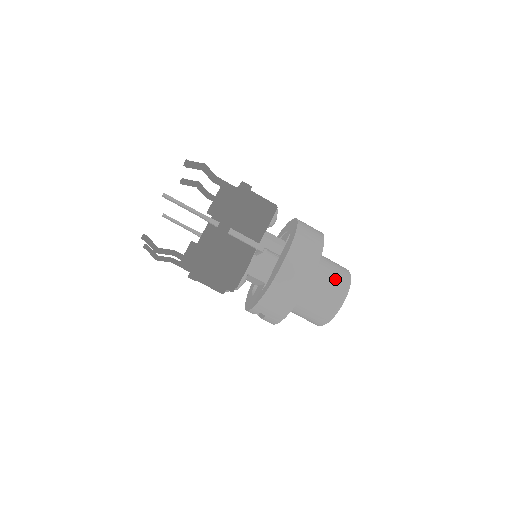
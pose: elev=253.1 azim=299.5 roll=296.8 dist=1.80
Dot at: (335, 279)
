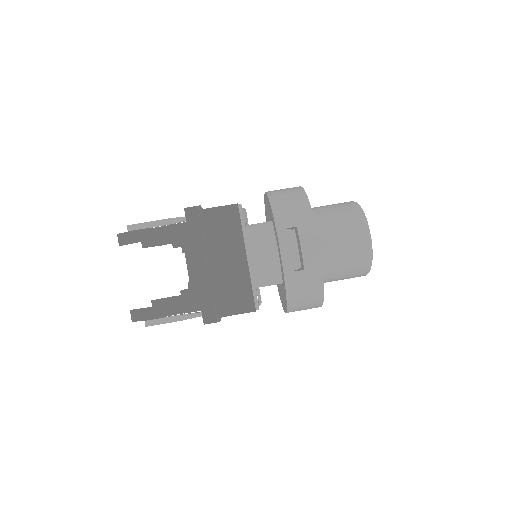
Dot at: occluded
